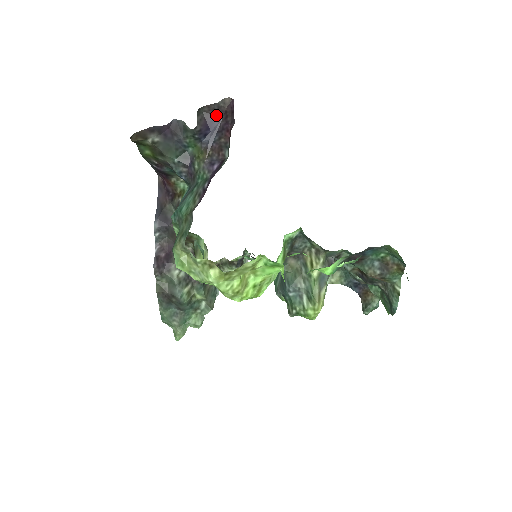
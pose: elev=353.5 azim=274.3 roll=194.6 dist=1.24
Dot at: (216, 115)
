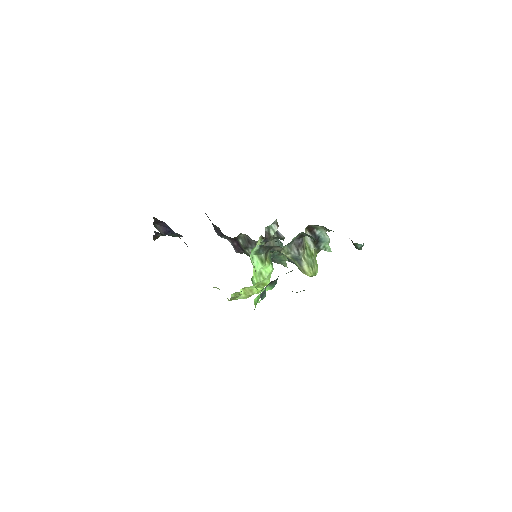
Dot at: (161, 222)
